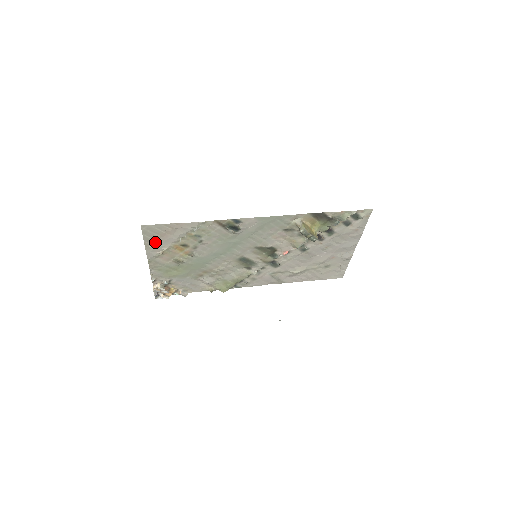
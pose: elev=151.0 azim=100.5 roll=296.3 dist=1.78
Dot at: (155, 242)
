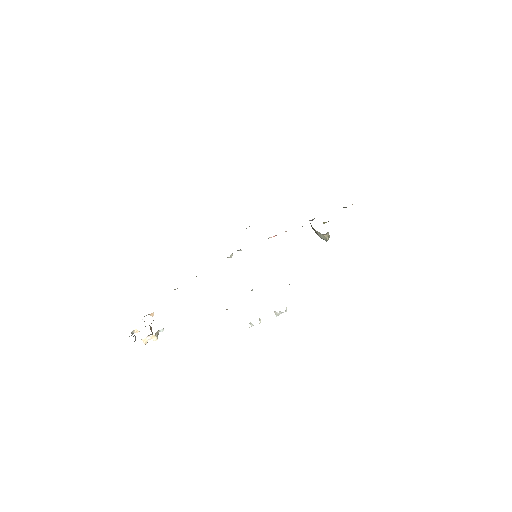
Dot at: occluded
